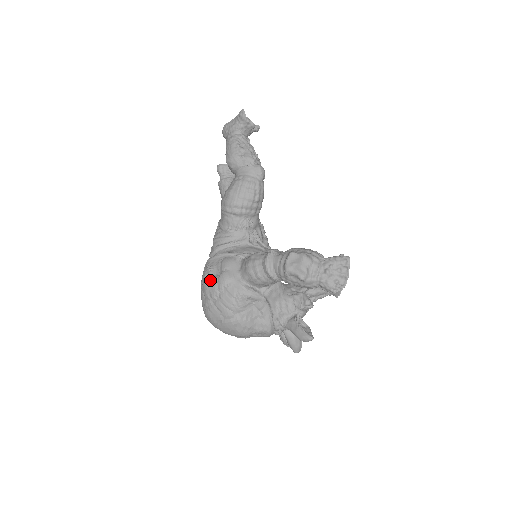
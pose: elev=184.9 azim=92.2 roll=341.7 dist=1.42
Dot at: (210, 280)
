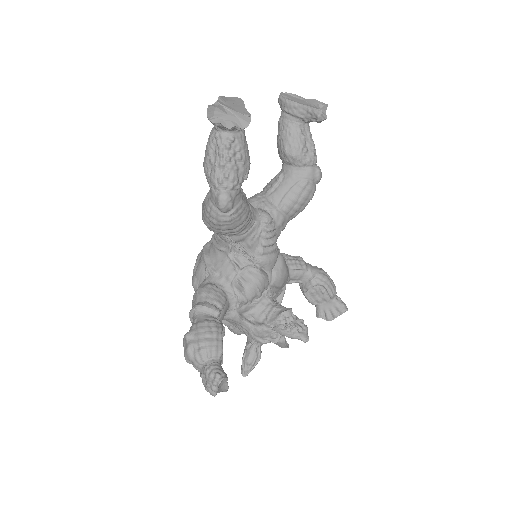
Dot at: (193, 270)
